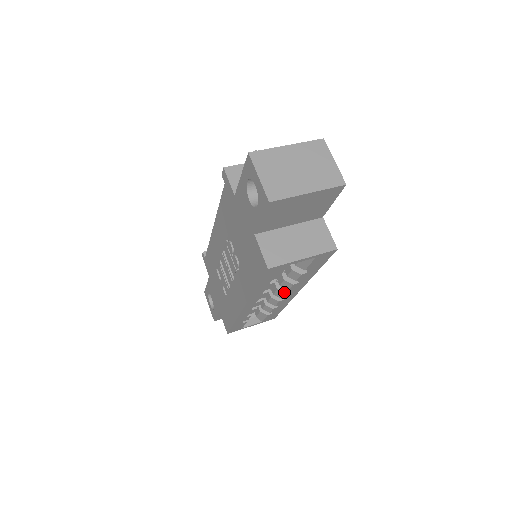
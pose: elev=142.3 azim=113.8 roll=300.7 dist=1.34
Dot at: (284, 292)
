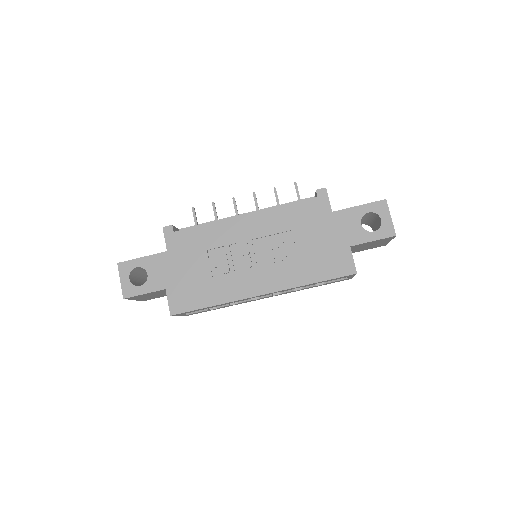
Dot at: (272, 294)
